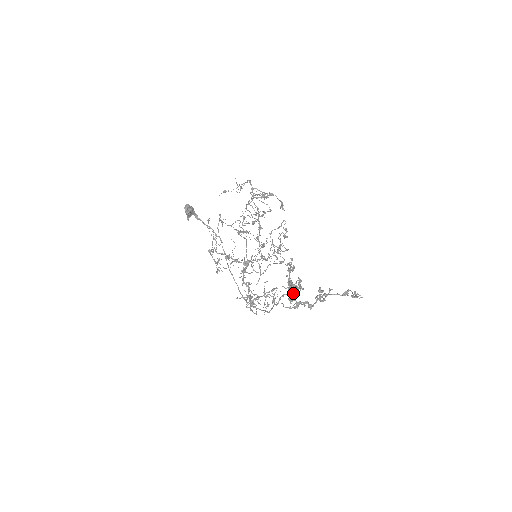
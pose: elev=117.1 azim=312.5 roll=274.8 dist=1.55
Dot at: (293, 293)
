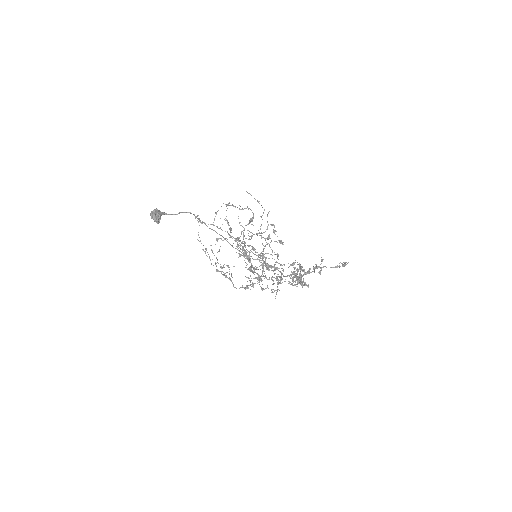
Dot at: occluded
